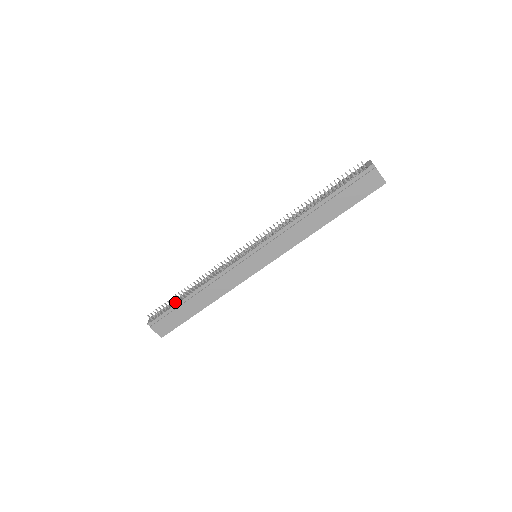
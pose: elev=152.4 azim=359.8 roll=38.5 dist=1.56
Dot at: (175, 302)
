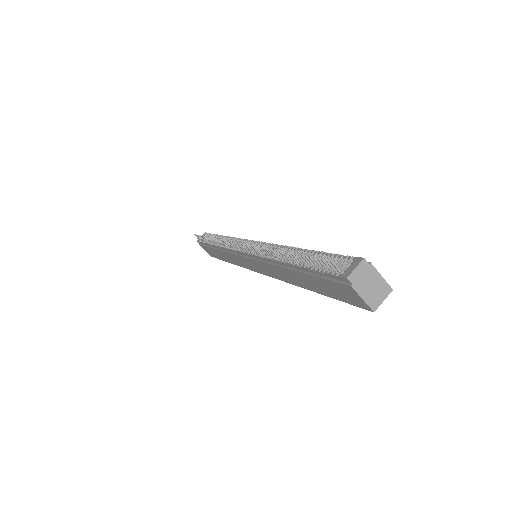
Dot at: occluded
